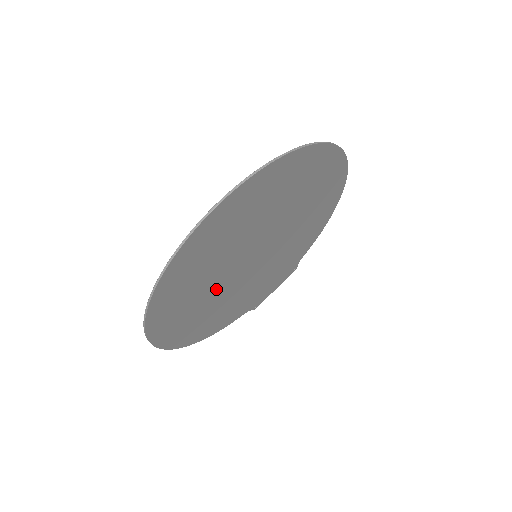
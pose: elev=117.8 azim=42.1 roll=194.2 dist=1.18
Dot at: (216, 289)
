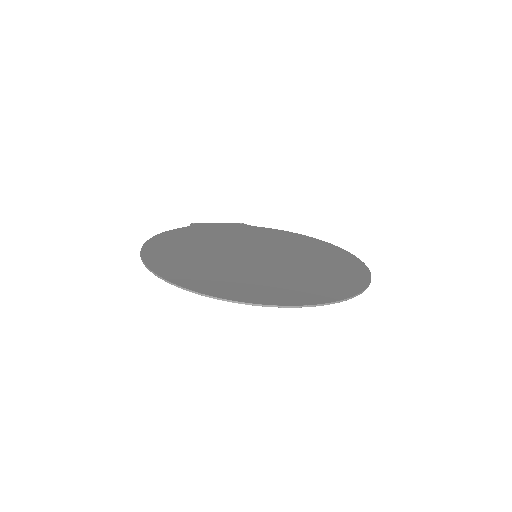
Dot at: (218, 262)
